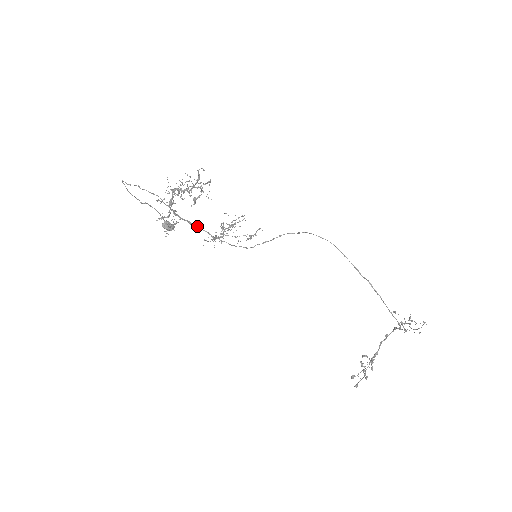
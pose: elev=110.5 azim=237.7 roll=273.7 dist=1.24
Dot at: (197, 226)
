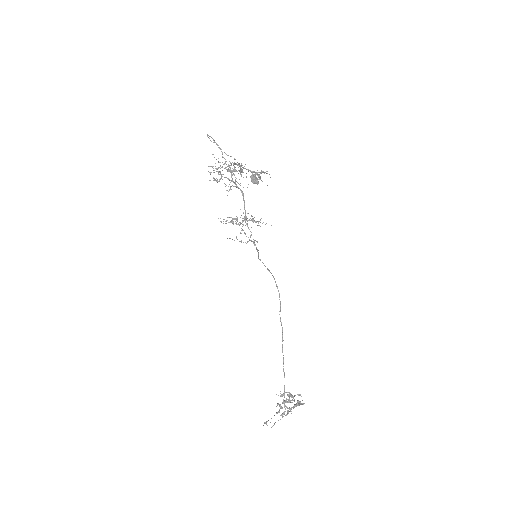
Dot at: (244, 200)
